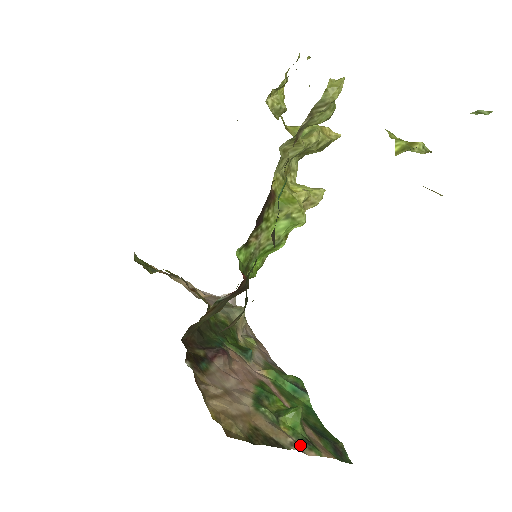
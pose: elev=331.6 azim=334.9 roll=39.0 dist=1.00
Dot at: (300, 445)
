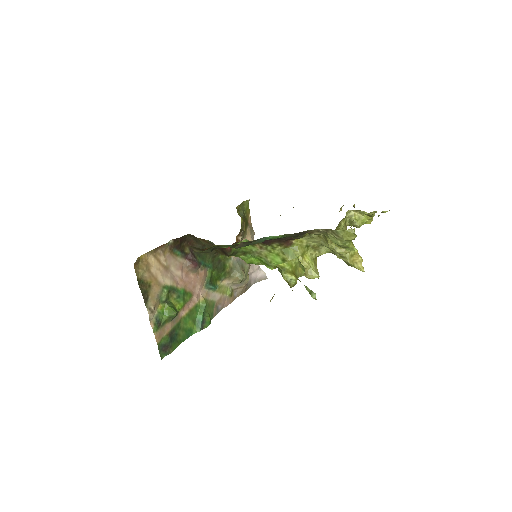
Dot at: (154, 317)
